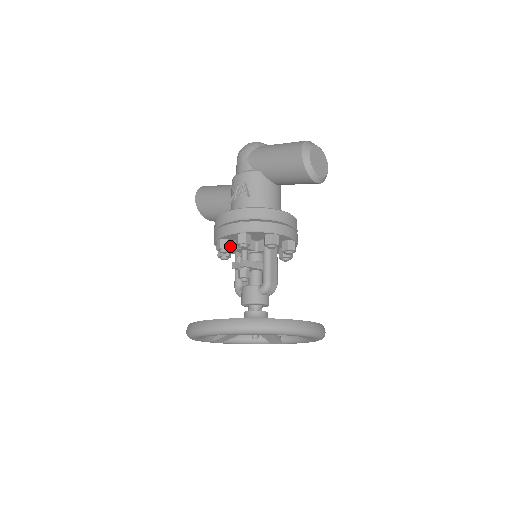
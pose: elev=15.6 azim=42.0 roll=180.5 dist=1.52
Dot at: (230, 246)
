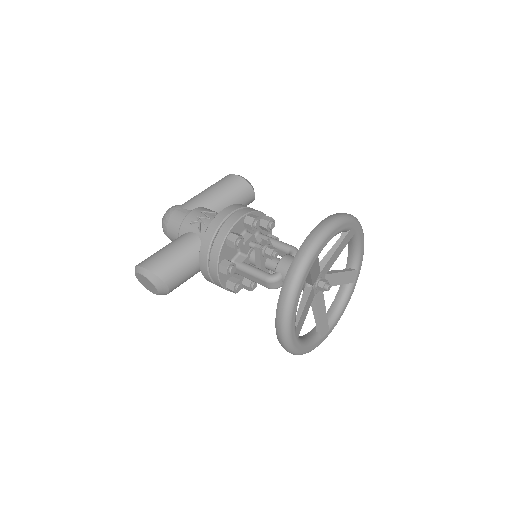
Dot at: occluded
